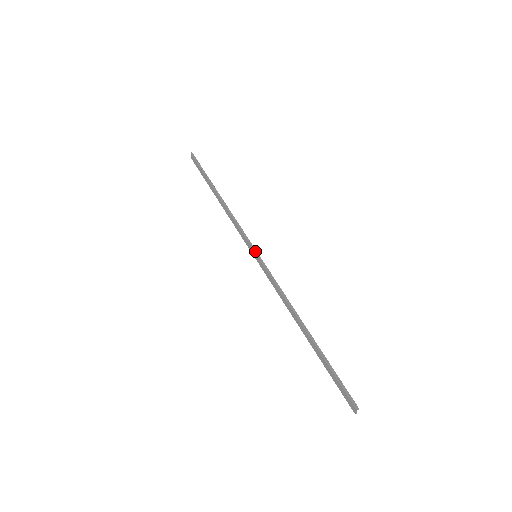
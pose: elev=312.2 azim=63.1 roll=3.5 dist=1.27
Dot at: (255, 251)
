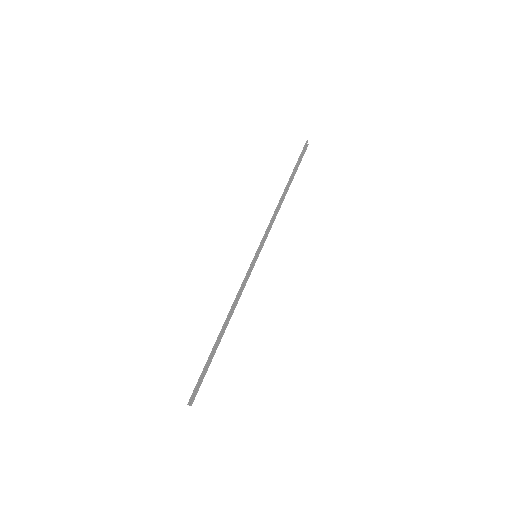
Dot at: (257, 252)
